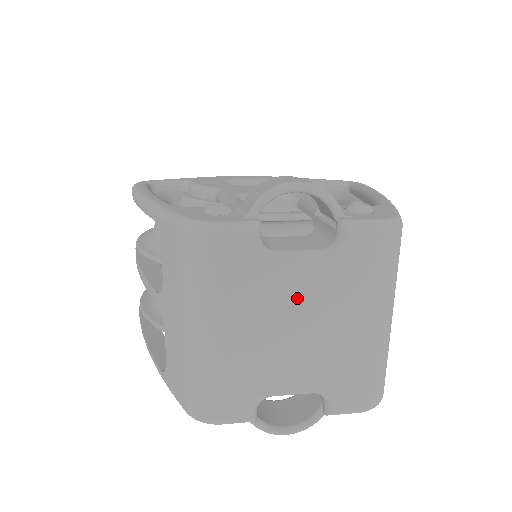
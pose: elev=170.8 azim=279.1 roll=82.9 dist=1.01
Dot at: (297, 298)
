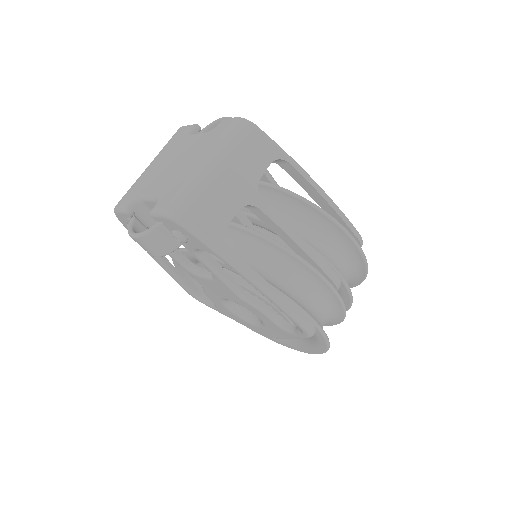
Dot at: (184, 149)
